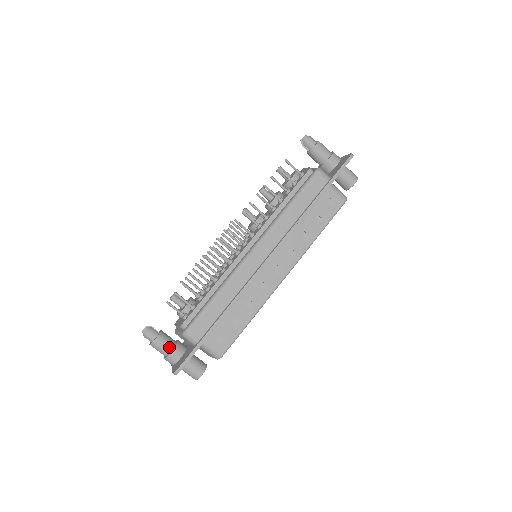
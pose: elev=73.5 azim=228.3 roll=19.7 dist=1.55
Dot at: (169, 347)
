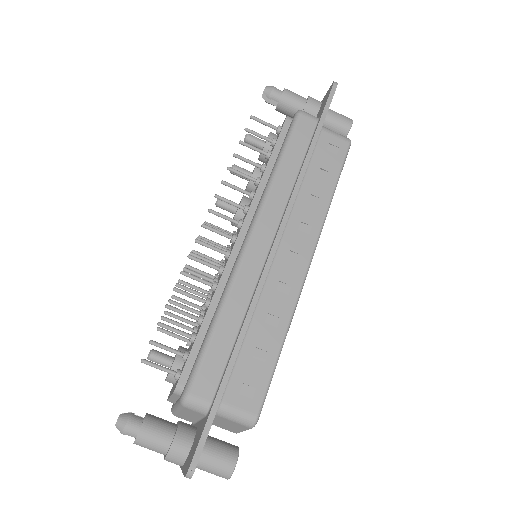
Dot at: (167, 435)
